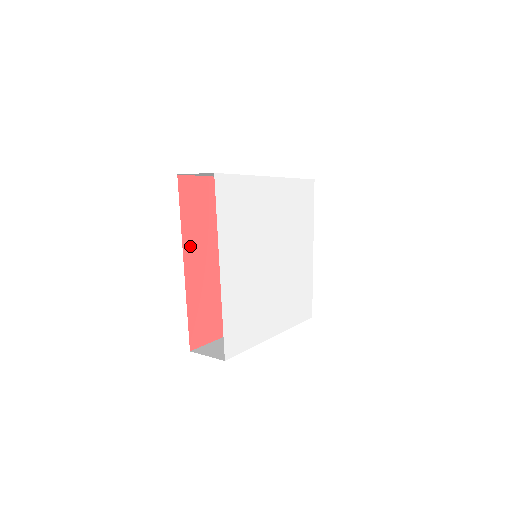
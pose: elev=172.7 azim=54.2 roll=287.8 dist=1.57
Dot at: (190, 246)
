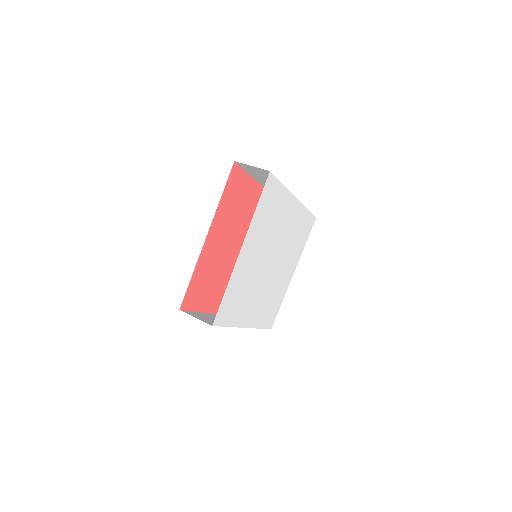
Dot at: (217, 222)
